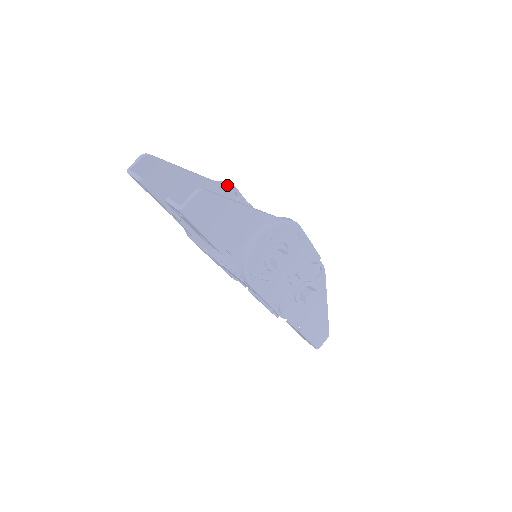
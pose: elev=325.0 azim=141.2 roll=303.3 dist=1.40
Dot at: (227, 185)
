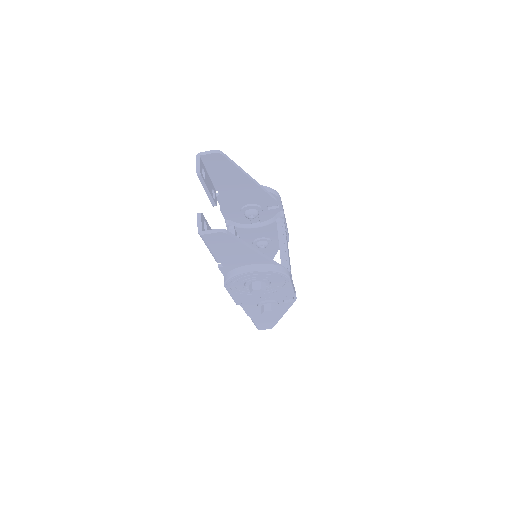
Dot at: (274, 195)
